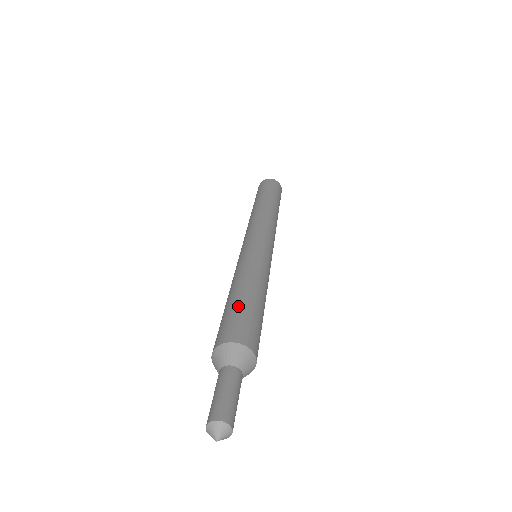
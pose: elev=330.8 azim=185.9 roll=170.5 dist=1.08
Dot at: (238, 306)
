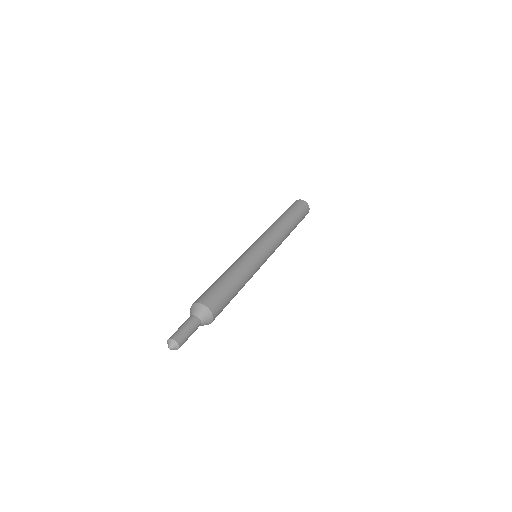
Dot at: (217, 284)
